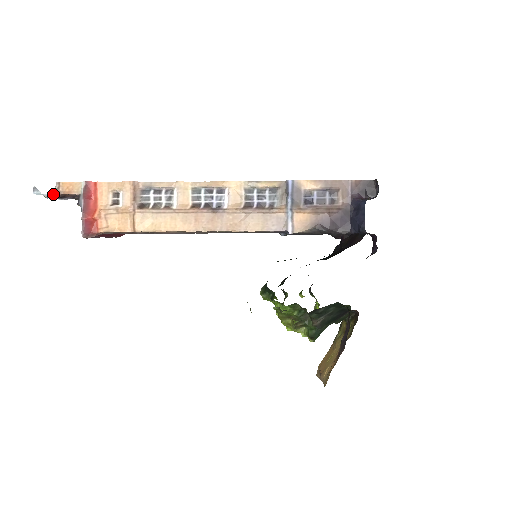
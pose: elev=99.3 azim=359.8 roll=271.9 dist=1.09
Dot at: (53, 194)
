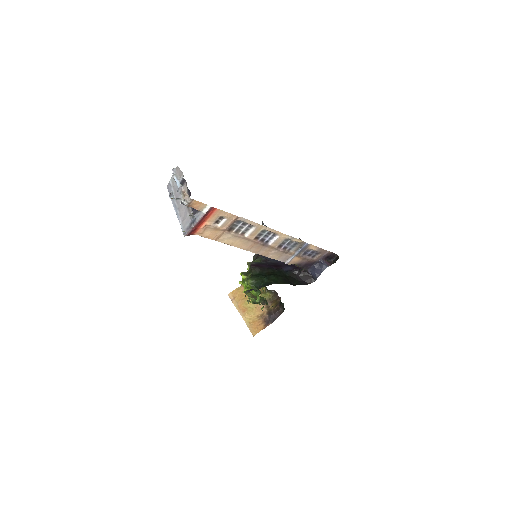
Dot at: (181, 201)
